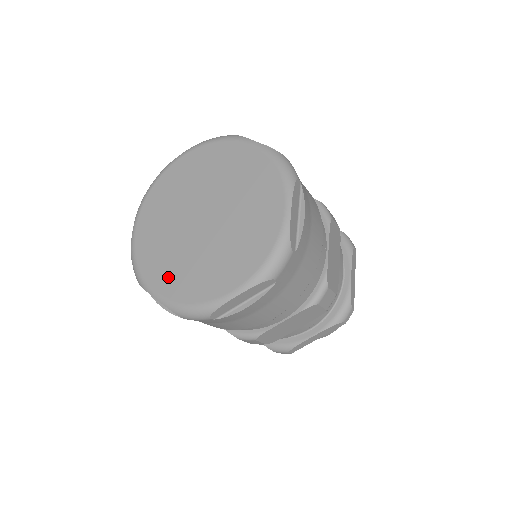
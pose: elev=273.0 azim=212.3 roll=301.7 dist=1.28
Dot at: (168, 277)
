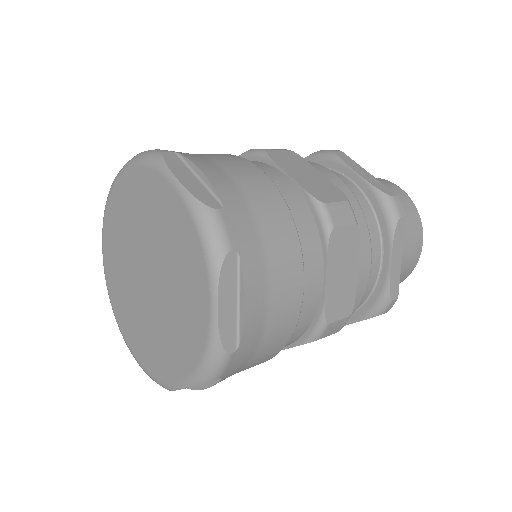
Dot at: (172, 358)
